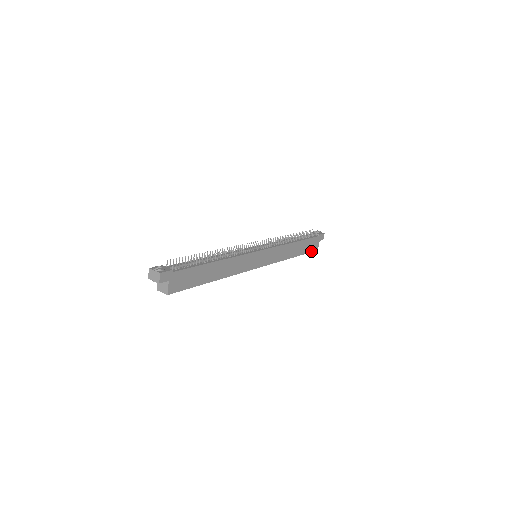
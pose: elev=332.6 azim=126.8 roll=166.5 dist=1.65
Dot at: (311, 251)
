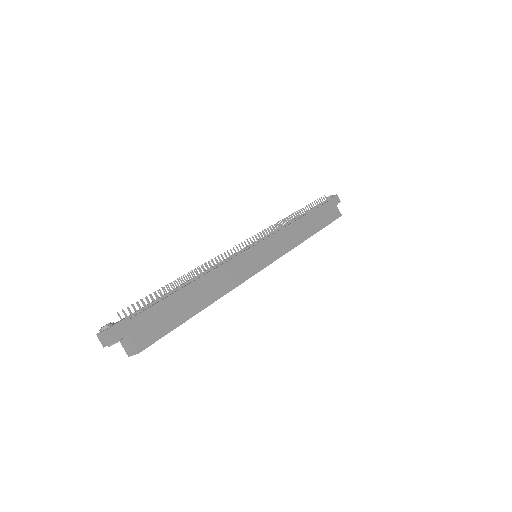
Dot at: (333, 220)
